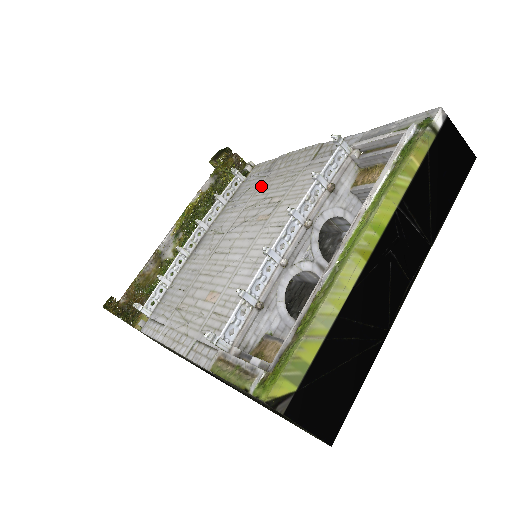
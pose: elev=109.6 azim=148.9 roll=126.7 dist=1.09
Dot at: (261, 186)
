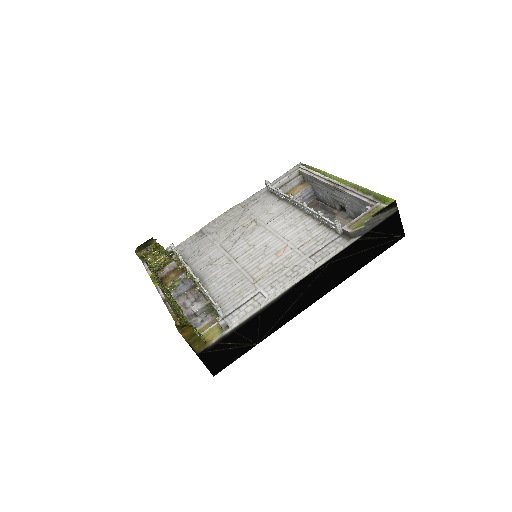
Dot at: (214, 236)
